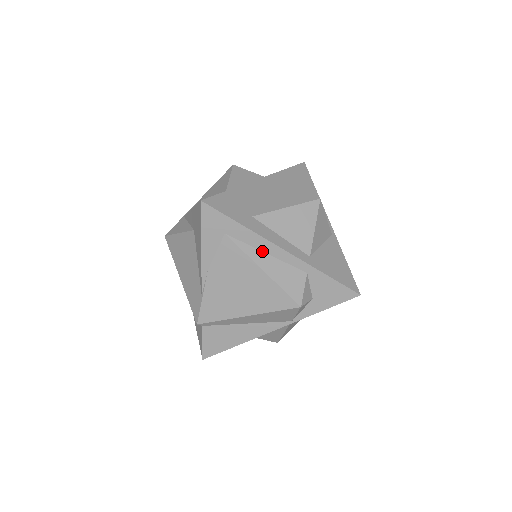
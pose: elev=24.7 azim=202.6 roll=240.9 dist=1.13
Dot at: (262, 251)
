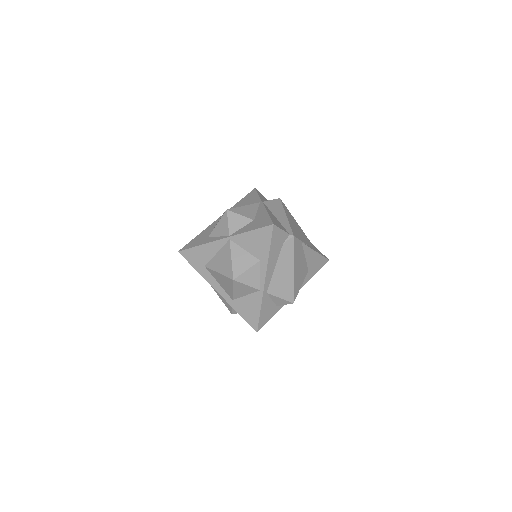
Dot at: occluded
